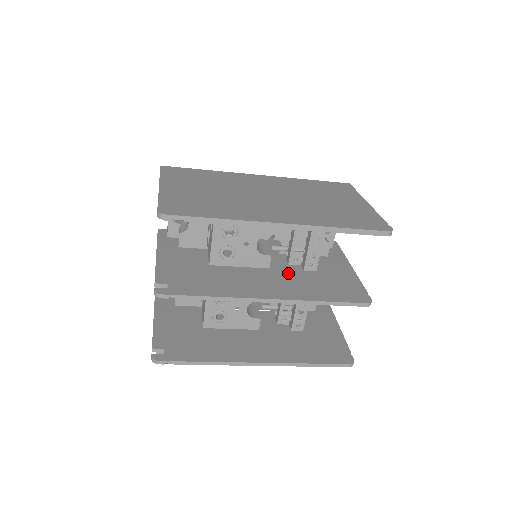
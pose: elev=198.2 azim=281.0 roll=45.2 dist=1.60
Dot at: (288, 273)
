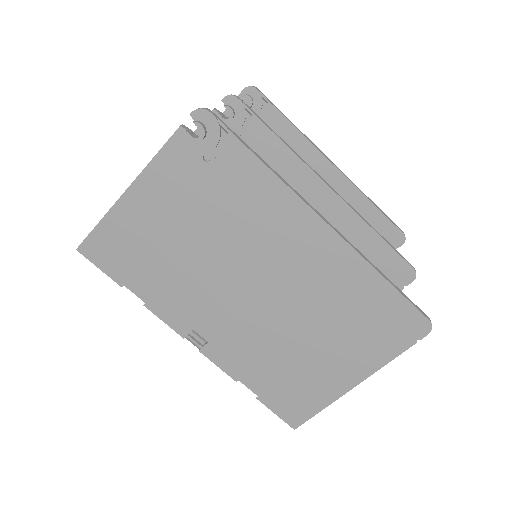
Dot at: occluded
